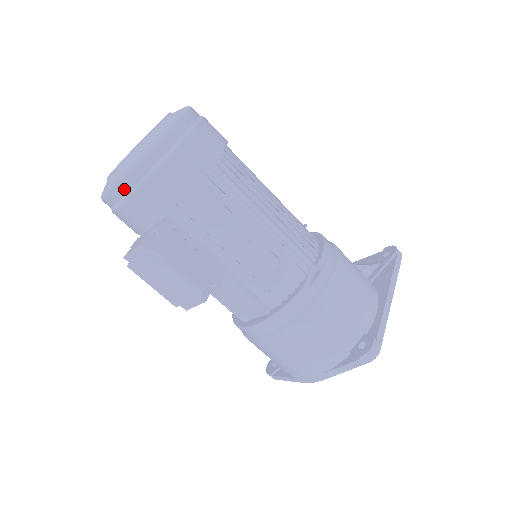
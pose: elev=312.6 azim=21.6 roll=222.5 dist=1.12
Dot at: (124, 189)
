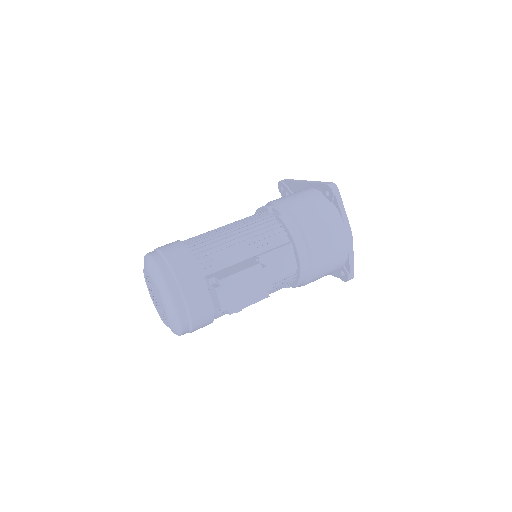
Dot at: (178, 295)
